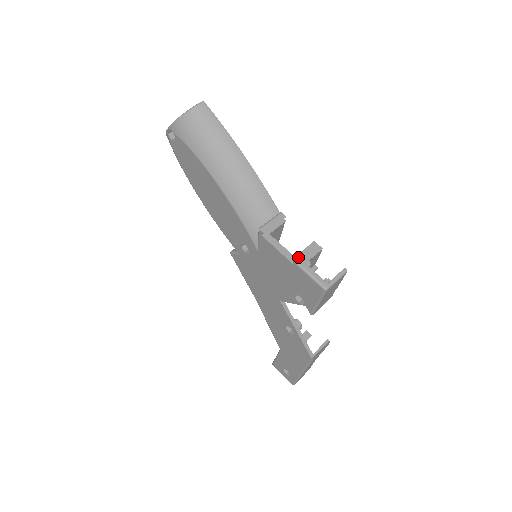
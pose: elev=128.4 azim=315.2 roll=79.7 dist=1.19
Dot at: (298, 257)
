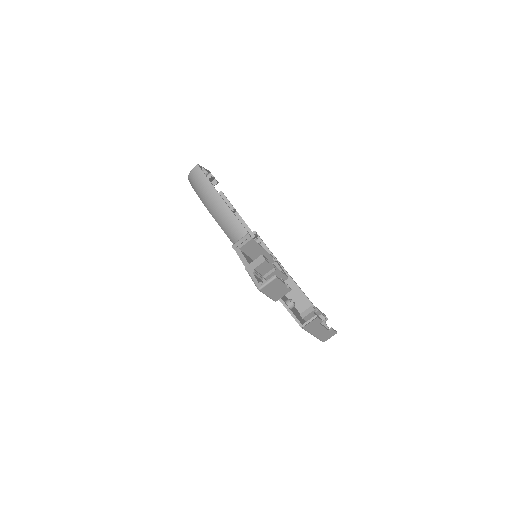
Dot at: (248, 266)
